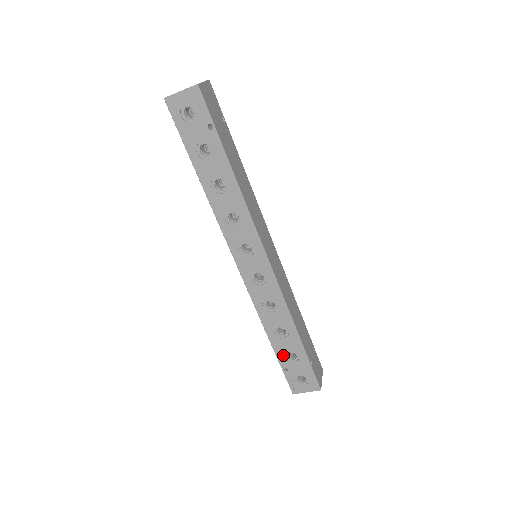
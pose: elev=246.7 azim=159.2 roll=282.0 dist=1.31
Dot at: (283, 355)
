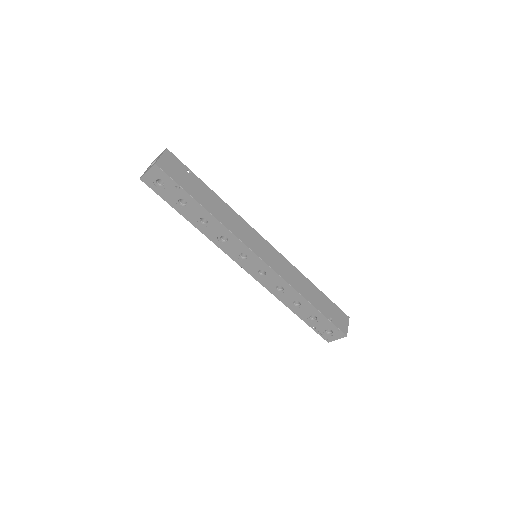
Dot at: (307, 319)
